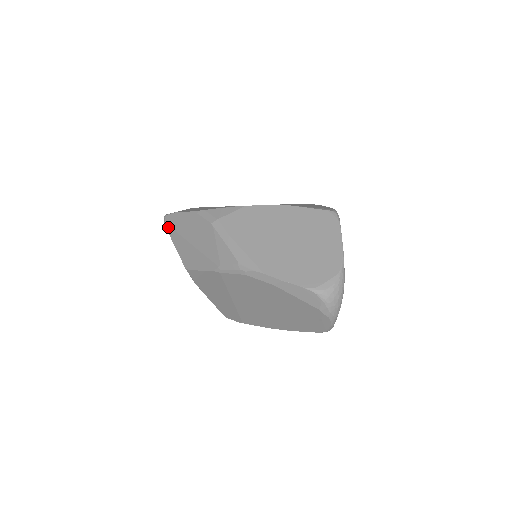
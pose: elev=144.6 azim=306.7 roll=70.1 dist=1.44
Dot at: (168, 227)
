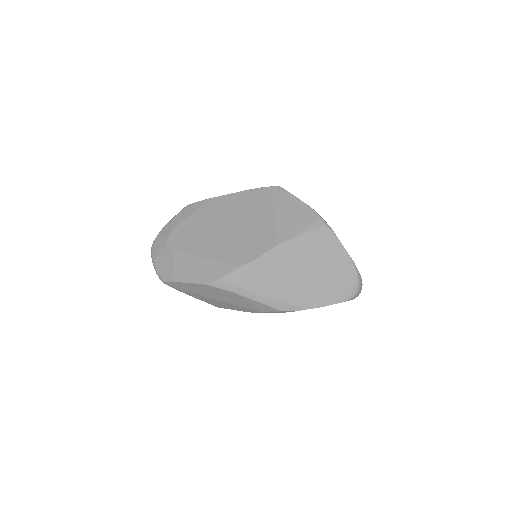
Dot at: occluded
